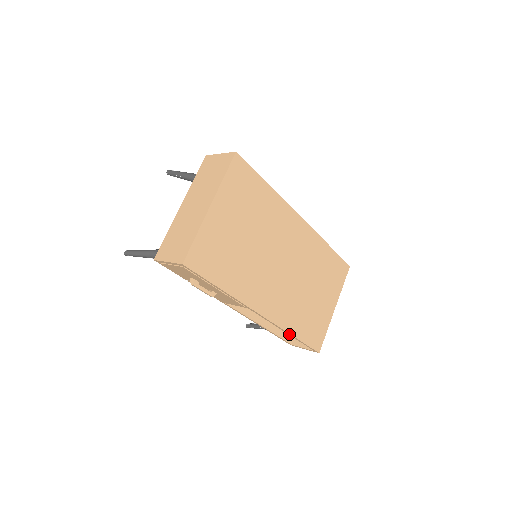
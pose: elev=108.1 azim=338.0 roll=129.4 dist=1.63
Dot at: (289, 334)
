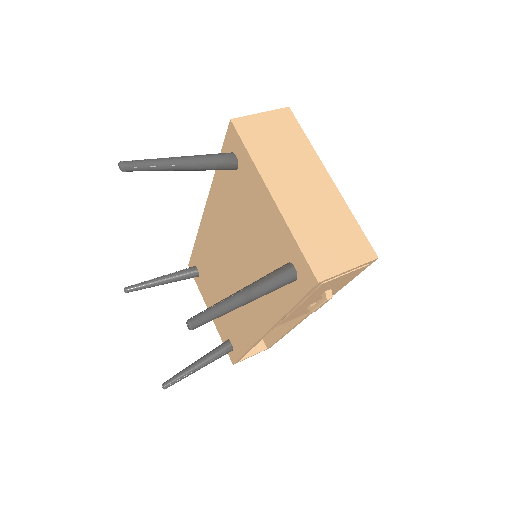
Dot at: (286, 333)
